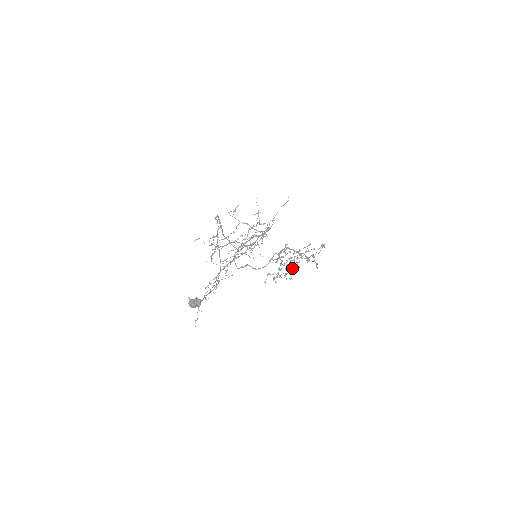
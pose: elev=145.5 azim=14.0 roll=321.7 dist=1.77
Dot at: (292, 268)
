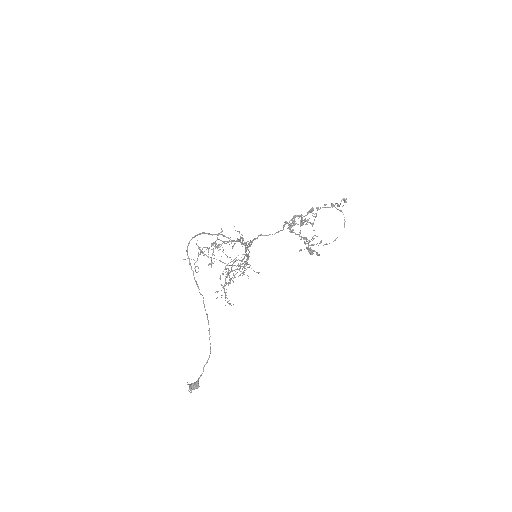
Dot at: (307, 247)
